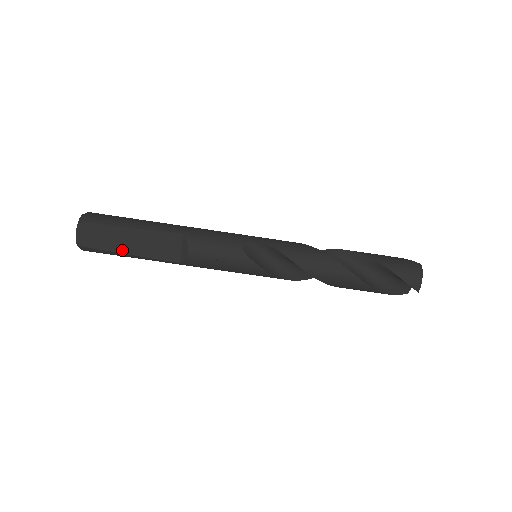
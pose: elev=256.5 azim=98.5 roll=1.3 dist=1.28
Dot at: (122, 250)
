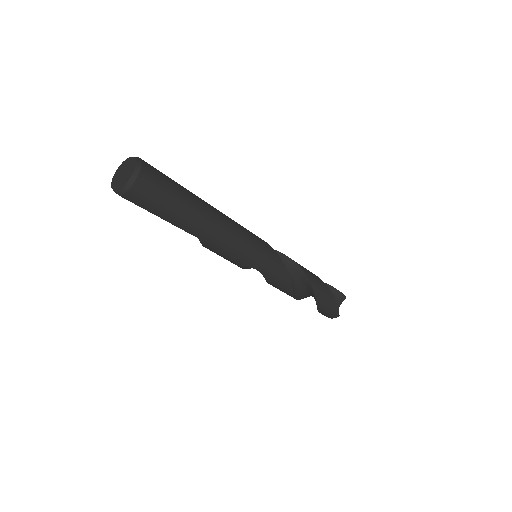
Dot at: occluded
